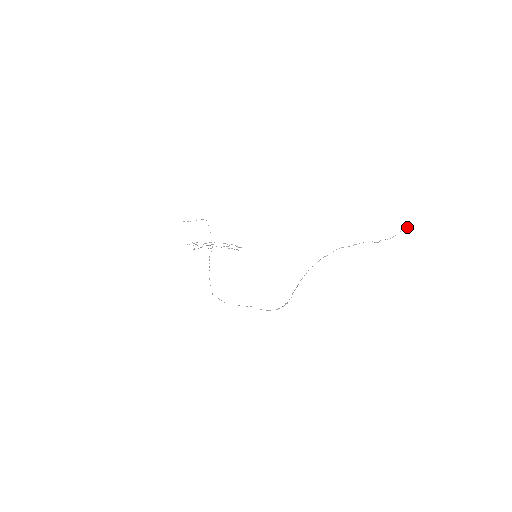
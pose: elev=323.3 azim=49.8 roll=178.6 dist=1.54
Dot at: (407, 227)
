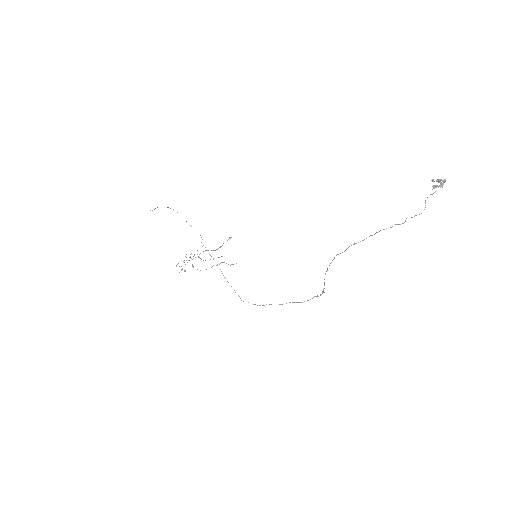
Dot at: (438, 180)
